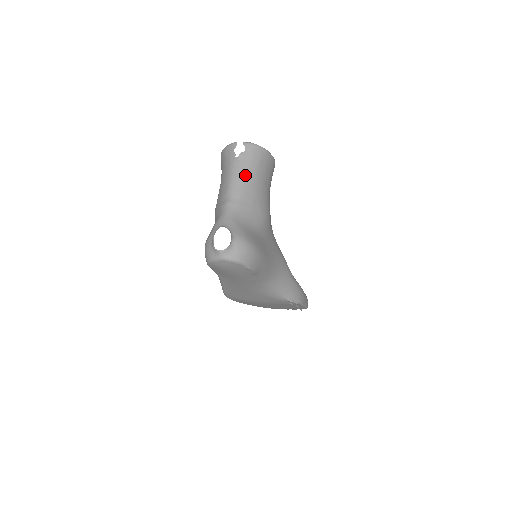
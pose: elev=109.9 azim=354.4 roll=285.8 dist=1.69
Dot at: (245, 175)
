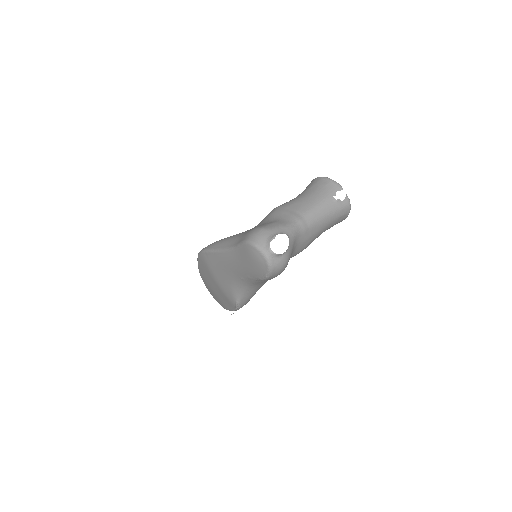
Dot at: (327, 216)
